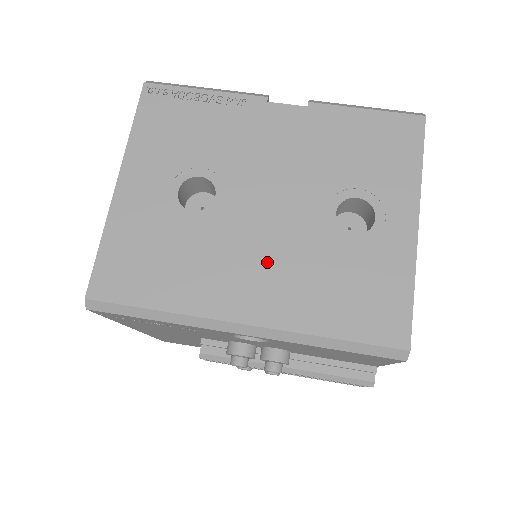
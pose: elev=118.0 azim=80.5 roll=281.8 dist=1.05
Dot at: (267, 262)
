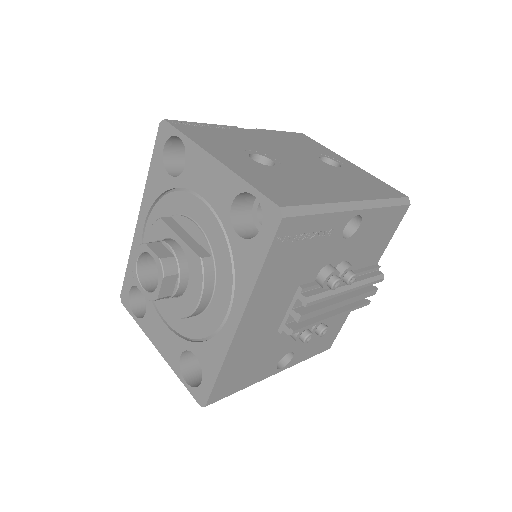
Dot at: (328, 179)
